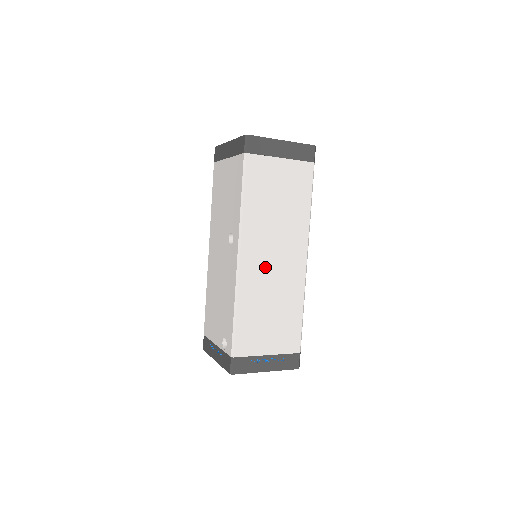
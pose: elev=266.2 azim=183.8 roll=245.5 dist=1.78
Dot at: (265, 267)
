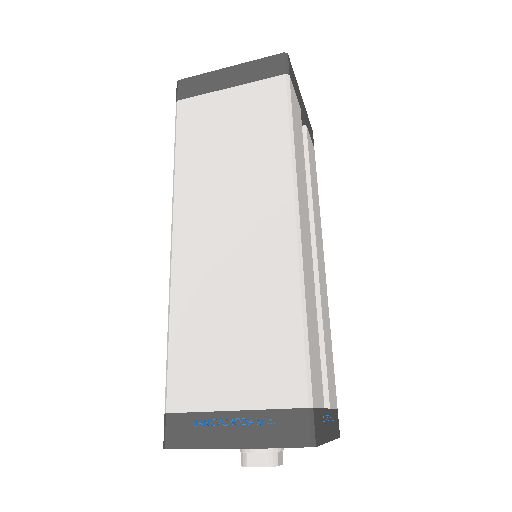
Dot at: (216, 245)
